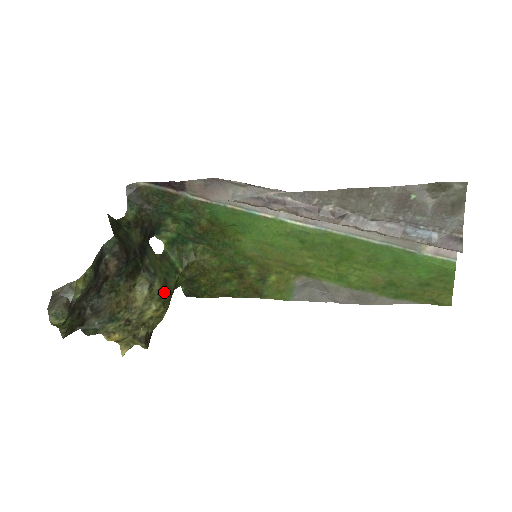
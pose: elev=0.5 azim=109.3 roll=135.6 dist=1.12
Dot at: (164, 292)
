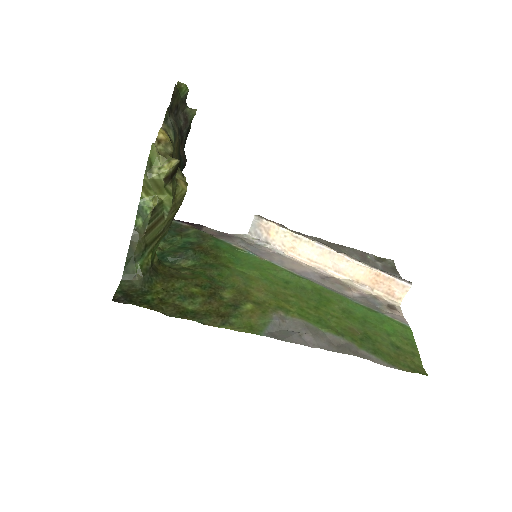
Dot at: occluded
